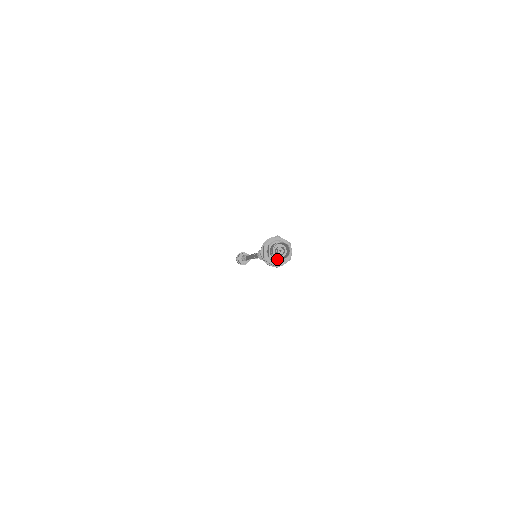
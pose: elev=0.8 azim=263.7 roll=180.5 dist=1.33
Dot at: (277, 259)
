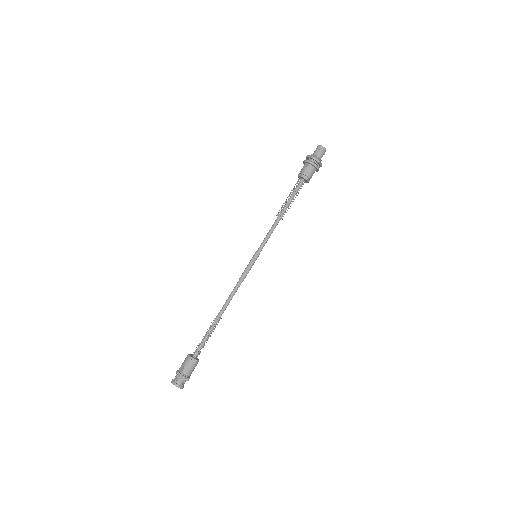
Dot at: (321, 152)
